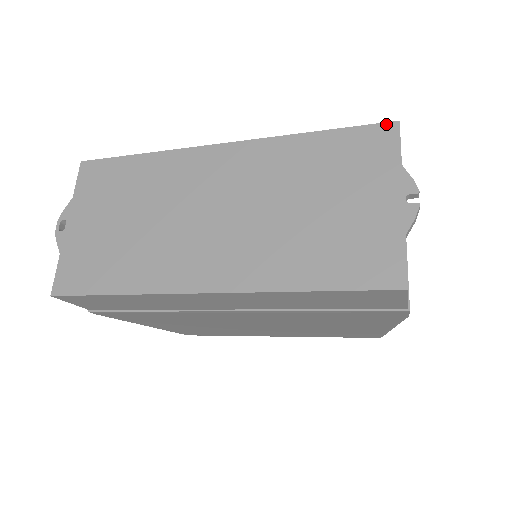
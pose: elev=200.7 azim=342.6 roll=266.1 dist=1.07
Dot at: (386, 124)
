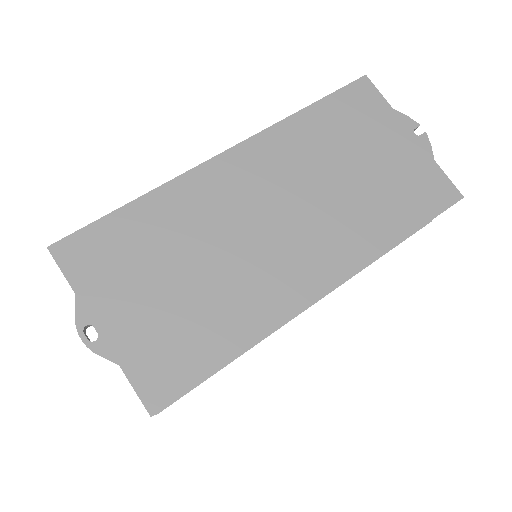
Dot at: (358, 81)
